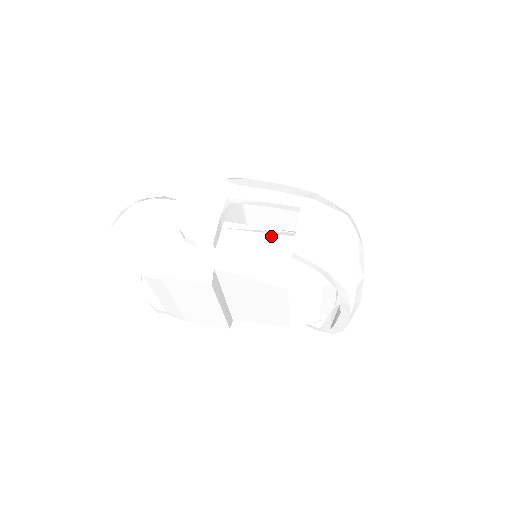
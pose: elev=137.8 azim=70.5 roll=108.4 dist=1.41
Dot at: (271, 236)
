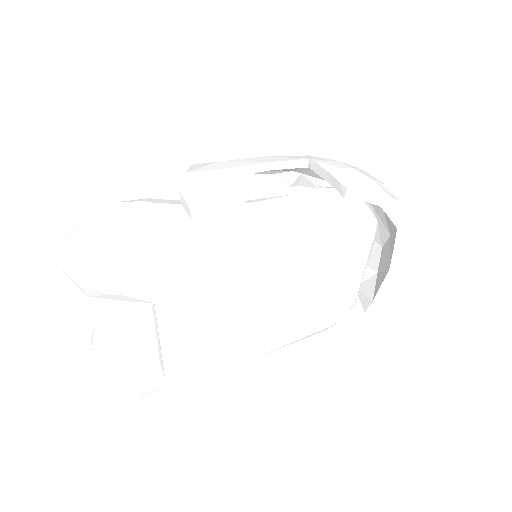
Dot at: (296, 196)
